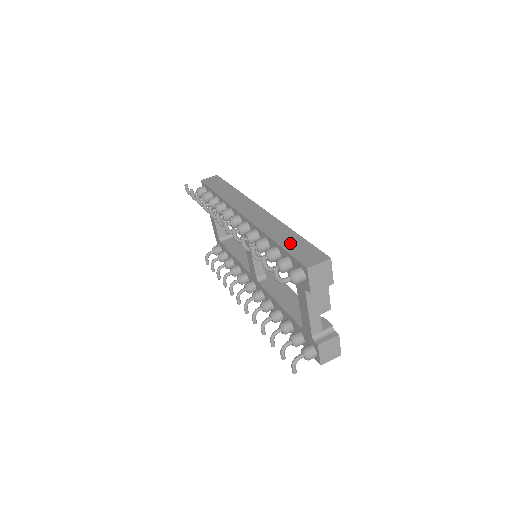
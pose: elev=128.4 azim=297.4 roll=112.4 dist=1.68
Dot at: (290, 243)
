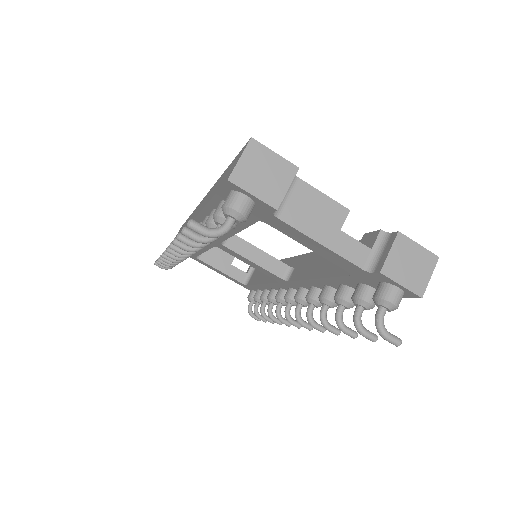
Dot at: (217, 186)
